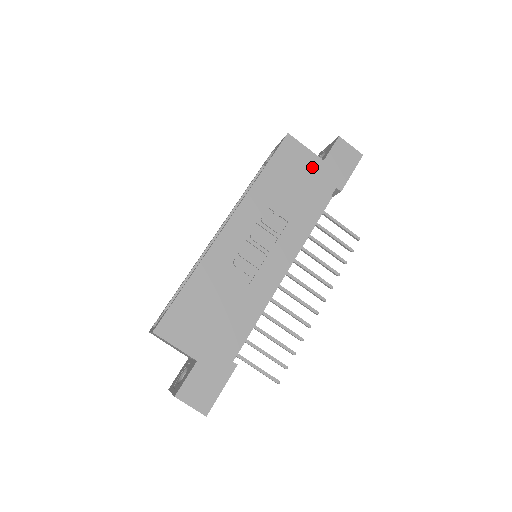
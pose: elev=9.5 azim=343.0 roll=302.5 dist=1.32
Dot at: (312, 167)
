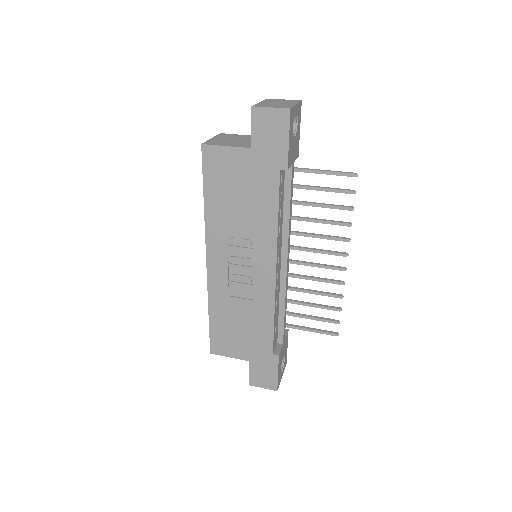
Dot at: (244, 164)
